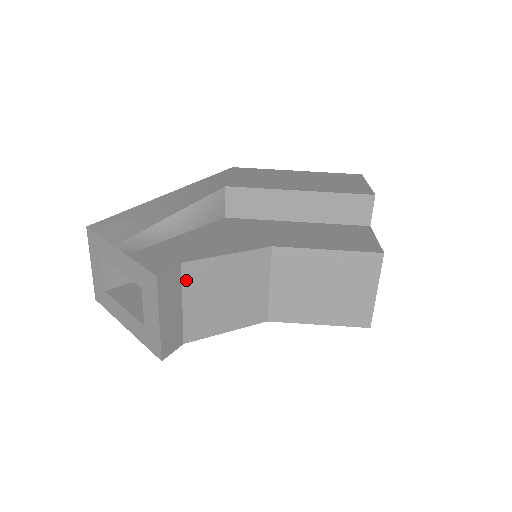
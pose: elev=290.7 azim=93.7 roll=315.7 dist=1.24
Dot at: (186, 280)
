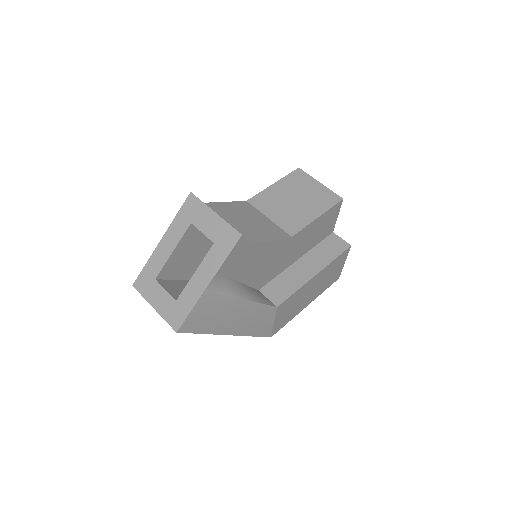
Dot at: occluded
